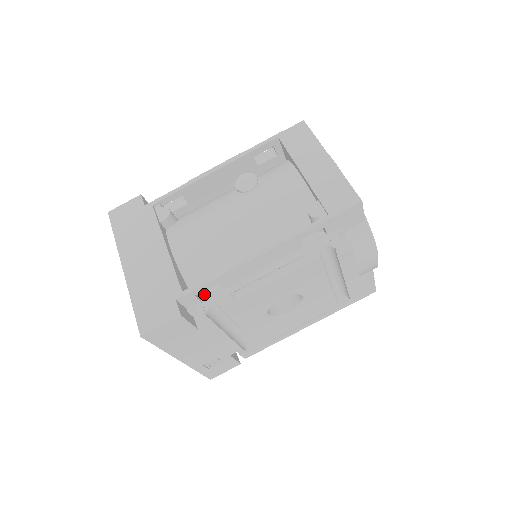
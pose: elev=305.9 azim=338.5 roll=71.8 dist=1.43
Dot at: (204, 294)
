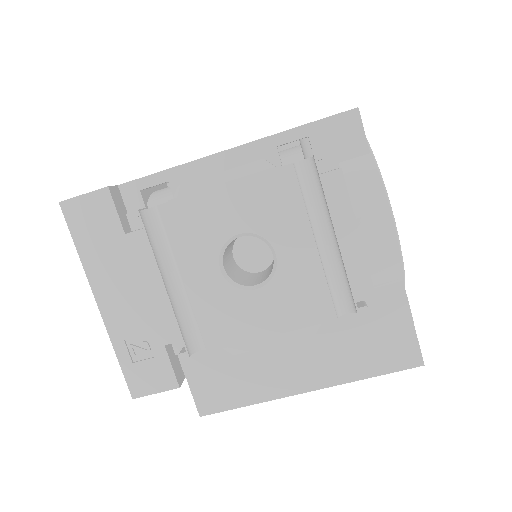
Dot at: occluded
